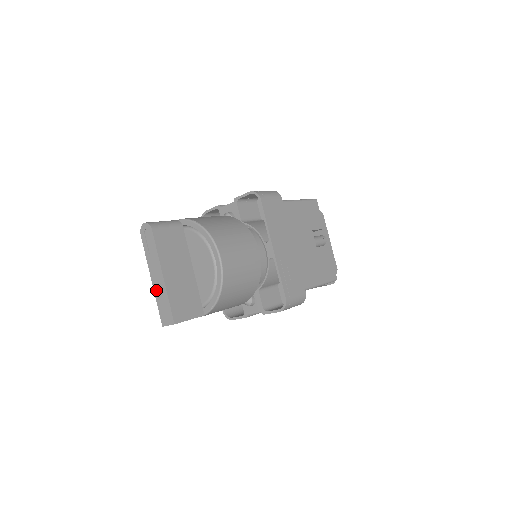
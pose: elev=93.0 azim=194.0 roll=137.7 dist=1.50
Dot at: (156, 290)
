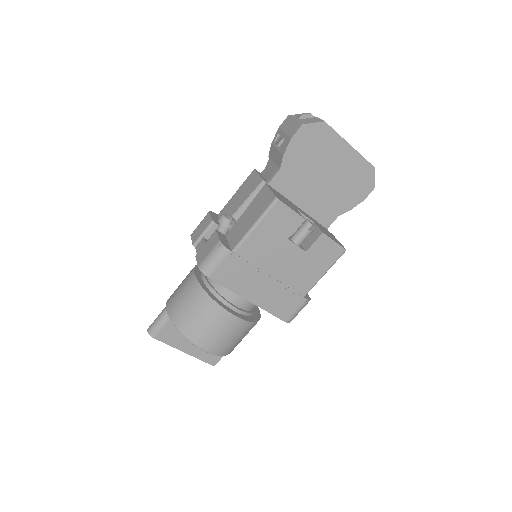
Dot at: occluded
